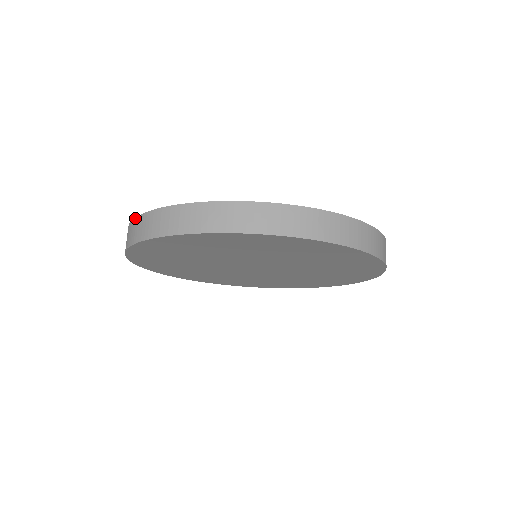
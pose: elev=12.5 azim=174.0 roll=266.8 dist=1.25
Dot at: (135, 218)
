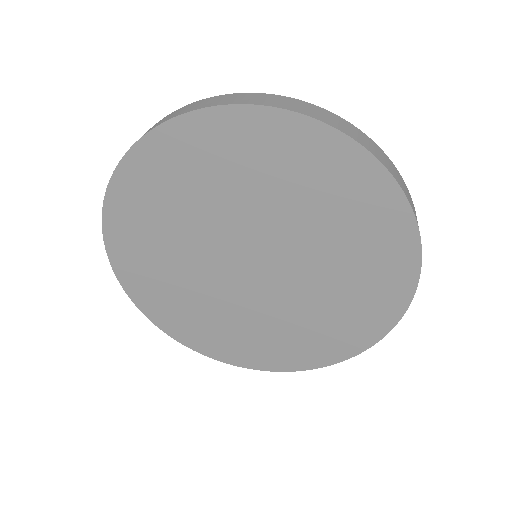
Dot at: occluded
